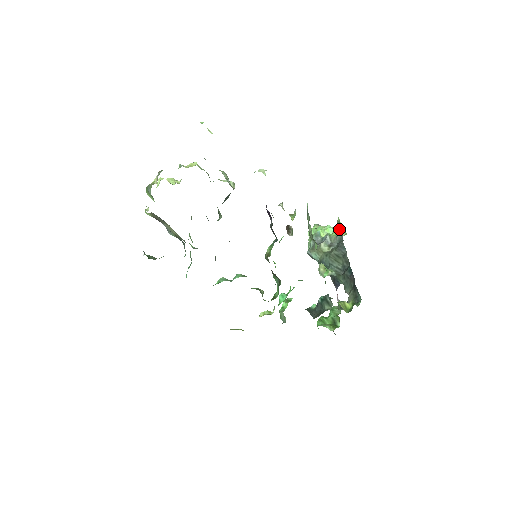
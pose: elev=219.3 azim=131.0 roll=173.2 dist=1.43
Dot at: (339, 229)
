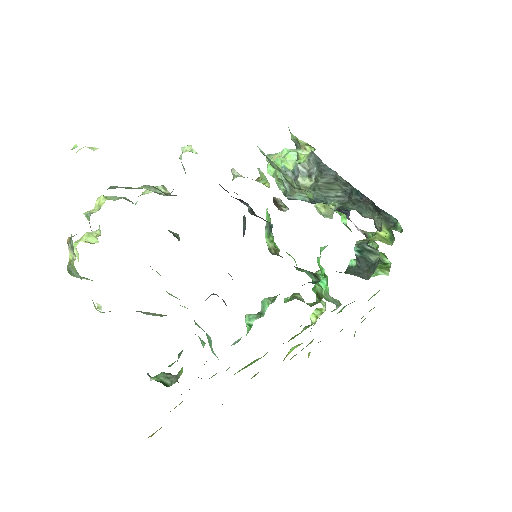
Dot at: (302, 148)
